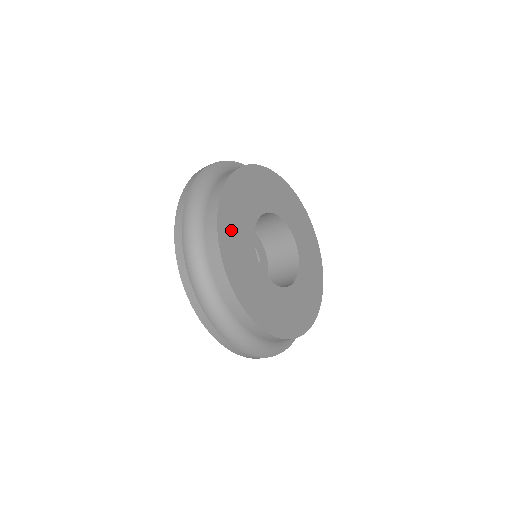
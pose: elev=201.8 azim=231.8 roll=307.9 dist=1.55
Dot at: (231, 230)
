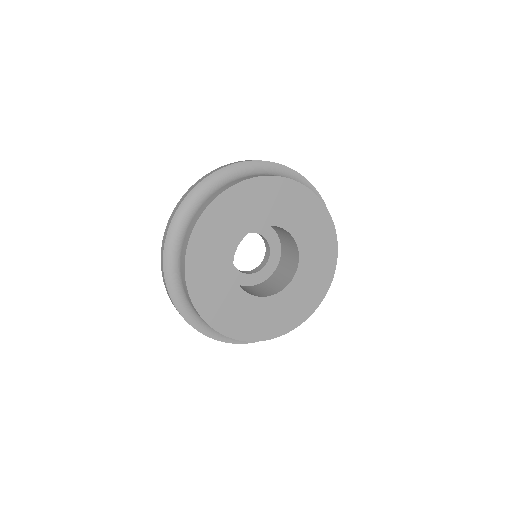
Dot at: (212, 231)
